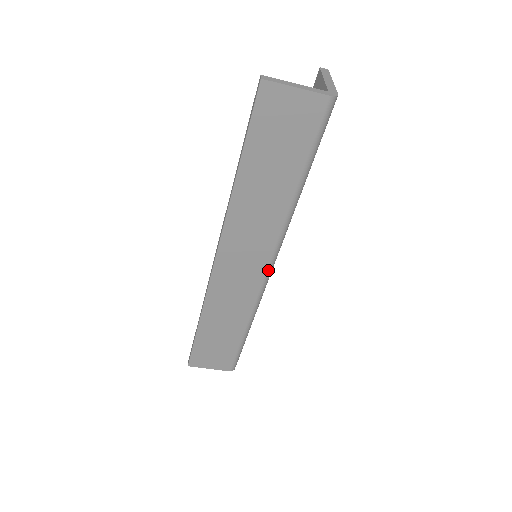
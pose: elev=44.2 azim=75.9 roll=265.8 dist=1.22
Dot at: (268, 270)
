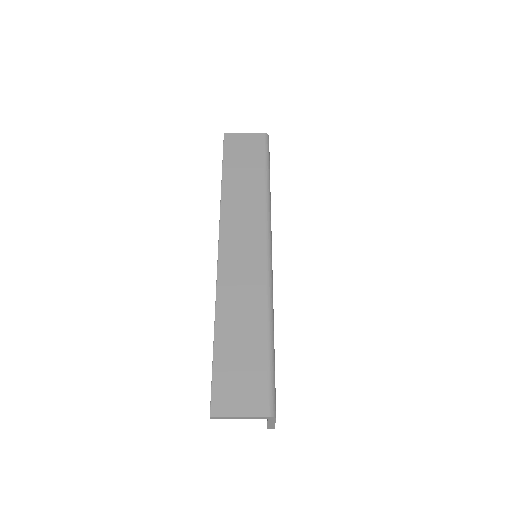
Dot at: (267, 248)
